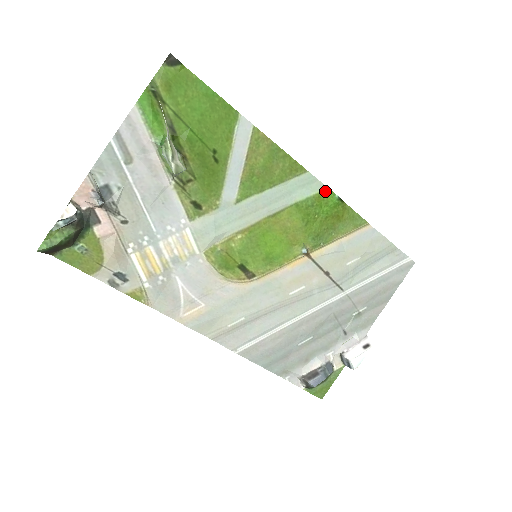
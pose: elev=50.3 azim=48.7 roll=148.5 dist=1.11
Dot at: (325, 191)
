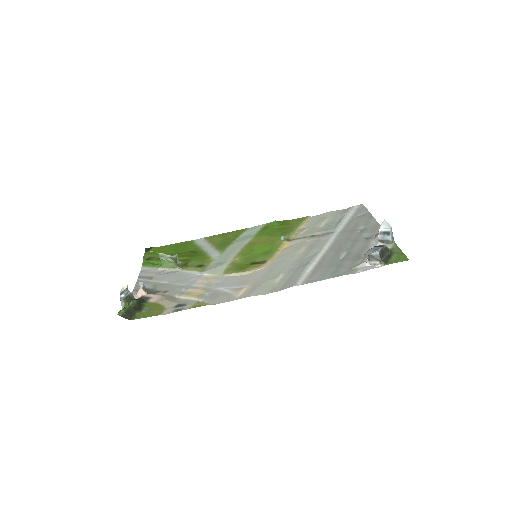
Dot at: (266, 225)
